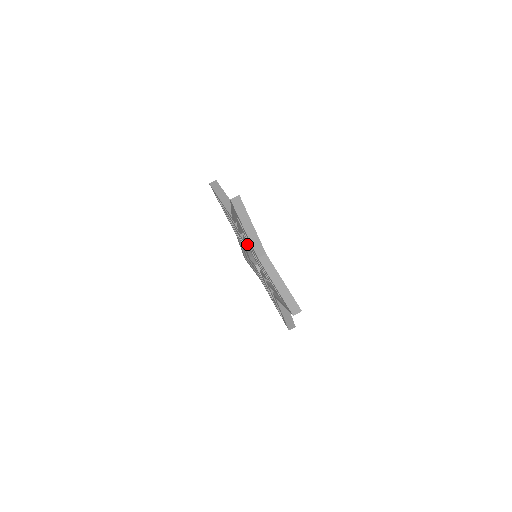
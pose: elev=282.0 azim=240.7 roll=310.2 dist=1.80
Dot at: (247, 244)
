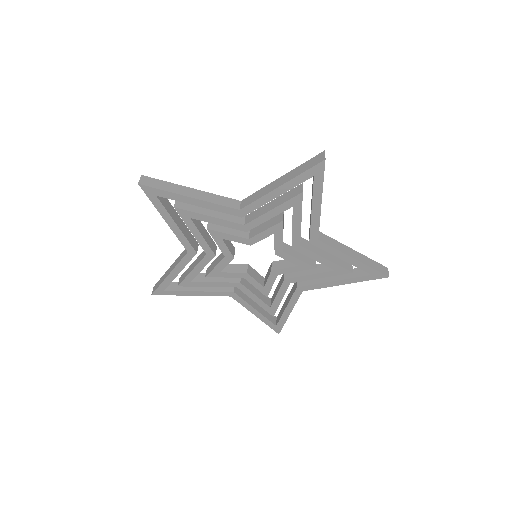
Dot at: occluded
